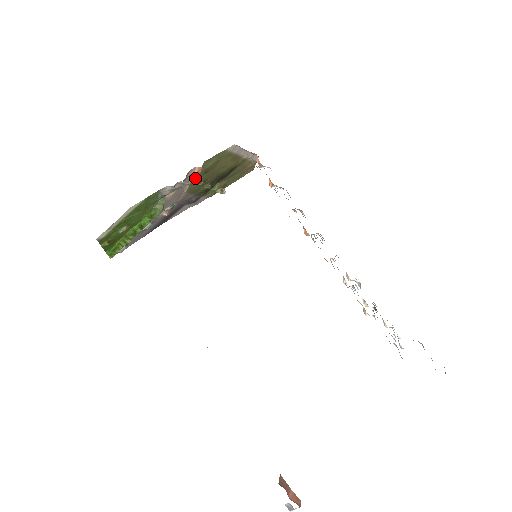
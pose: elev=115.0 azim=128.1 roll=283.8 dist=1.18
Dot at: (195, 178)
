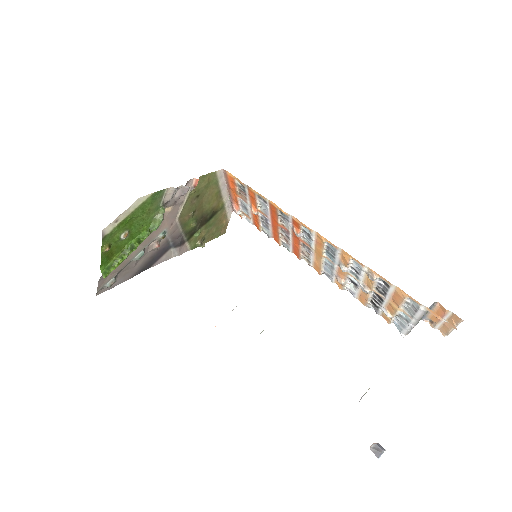
Dot at: (189, 199)
